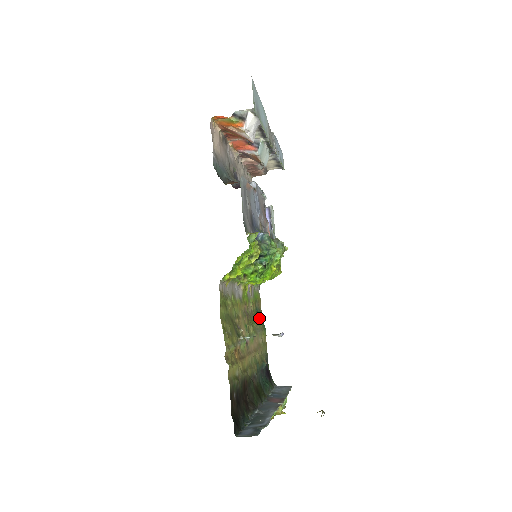
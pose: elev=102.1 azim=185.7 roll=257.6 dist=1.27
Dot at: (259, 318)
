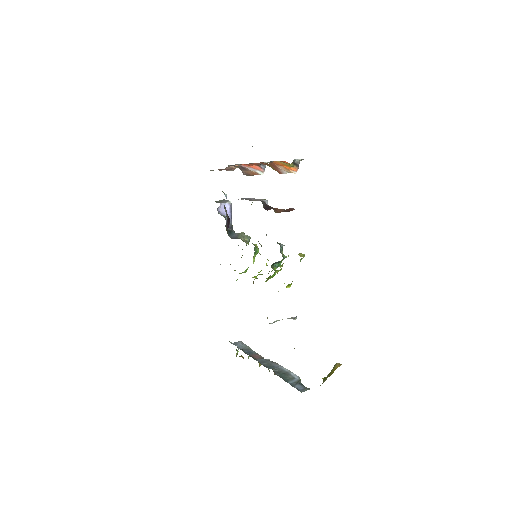
Dot at: occluded
